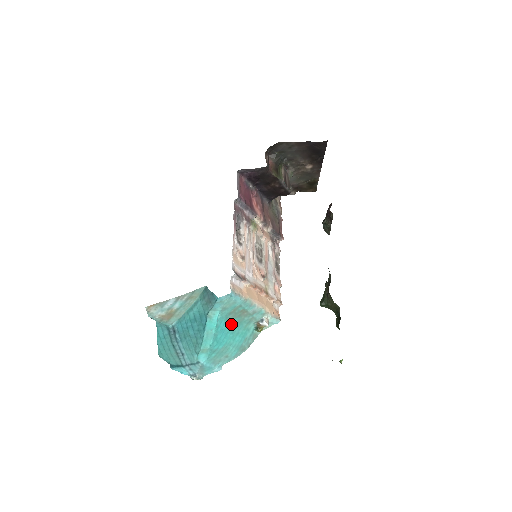
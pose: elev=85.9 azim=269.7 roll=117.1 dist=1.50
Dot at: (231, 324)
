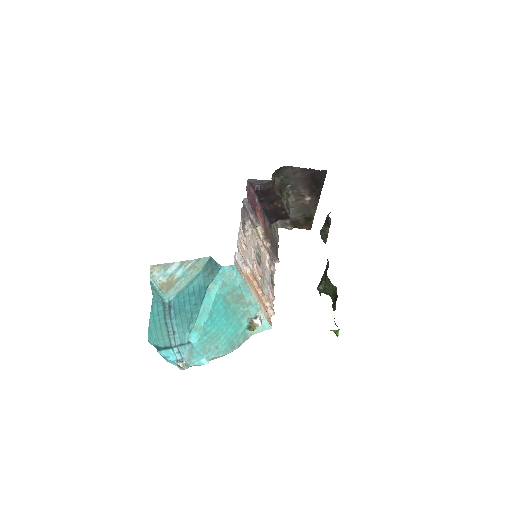
Dot at: (227, 308)
